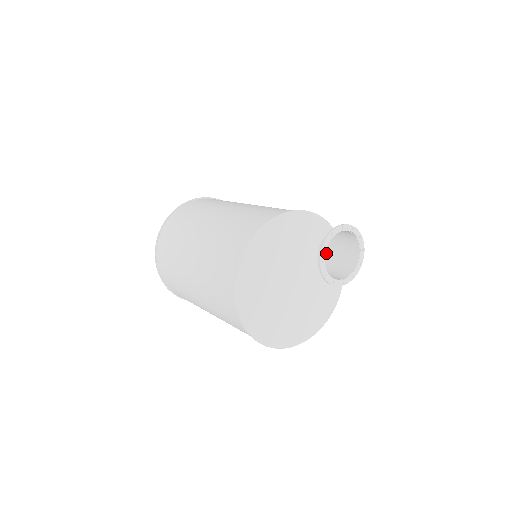
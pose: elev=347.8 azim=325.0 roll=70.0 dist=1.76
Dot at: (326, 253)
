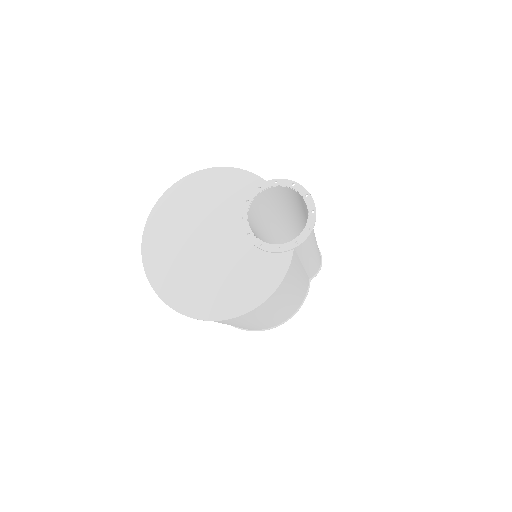
Dot at: (310, 239)
